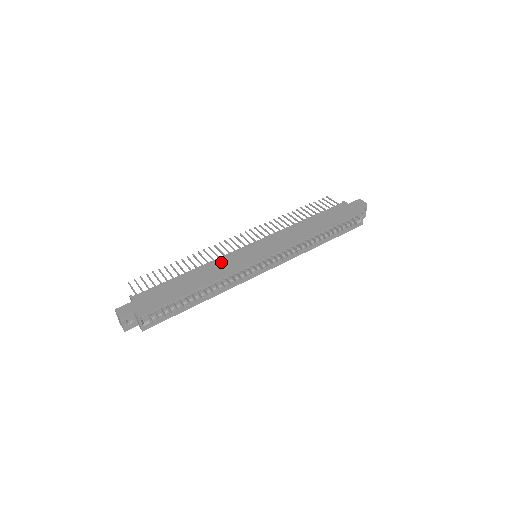
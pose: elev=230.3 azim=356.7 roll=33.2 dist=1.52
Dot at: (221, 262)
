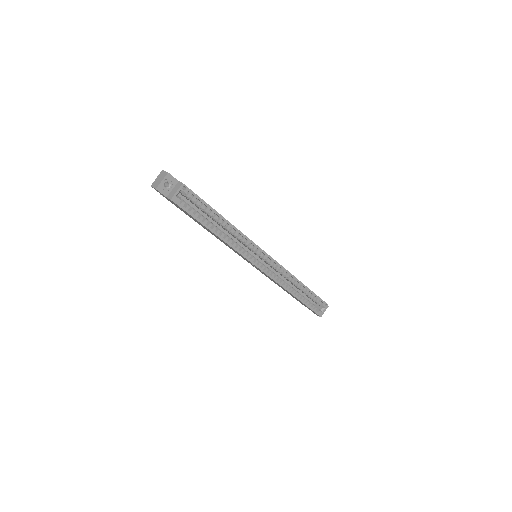
Dot at: occluded
